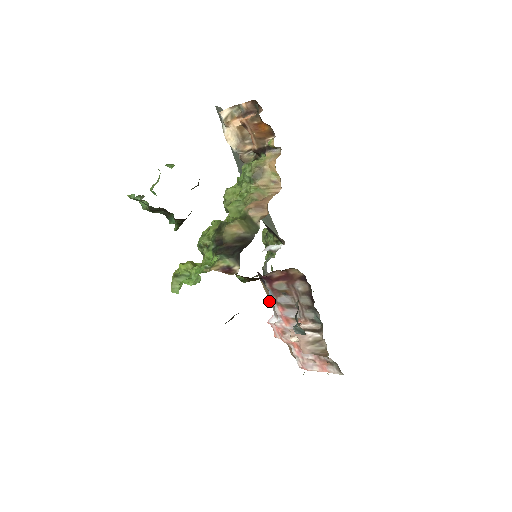
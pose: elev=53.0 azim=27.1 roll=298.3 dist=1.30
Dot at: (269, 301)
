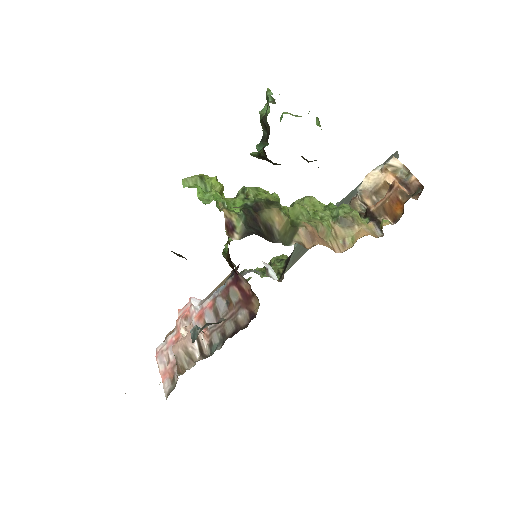
Dot at: occluded
